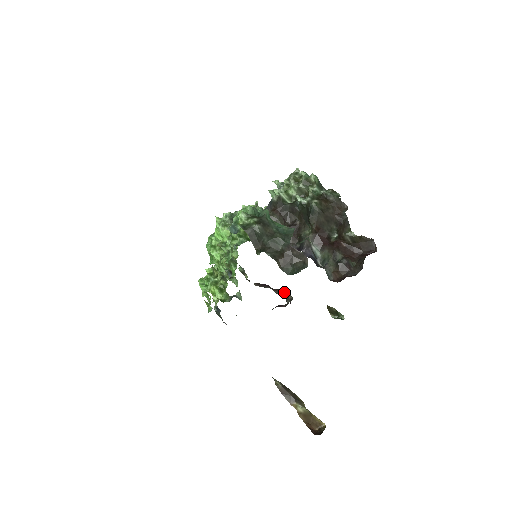
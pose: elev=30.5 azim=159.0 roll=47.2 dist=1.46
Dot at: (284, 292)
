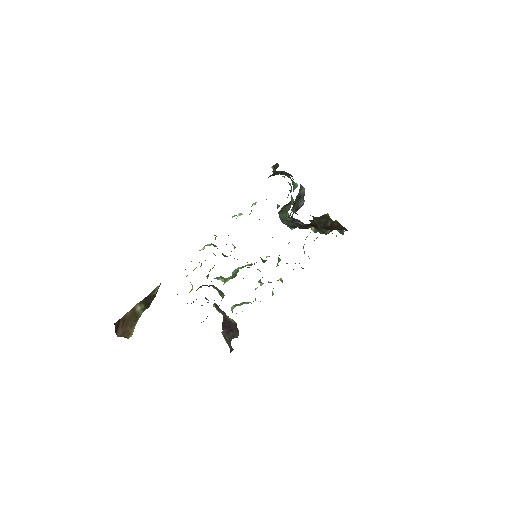
Dot at: (237, 333)
